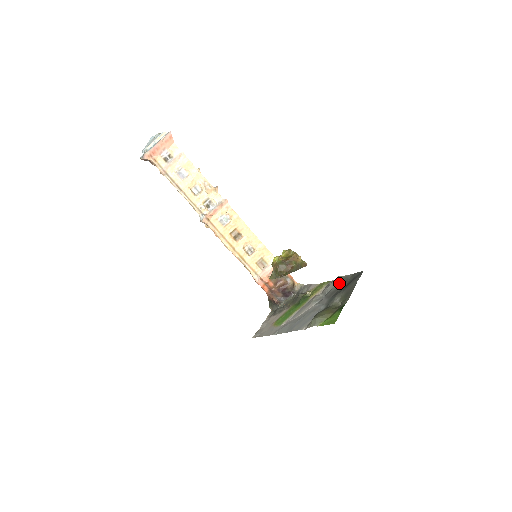
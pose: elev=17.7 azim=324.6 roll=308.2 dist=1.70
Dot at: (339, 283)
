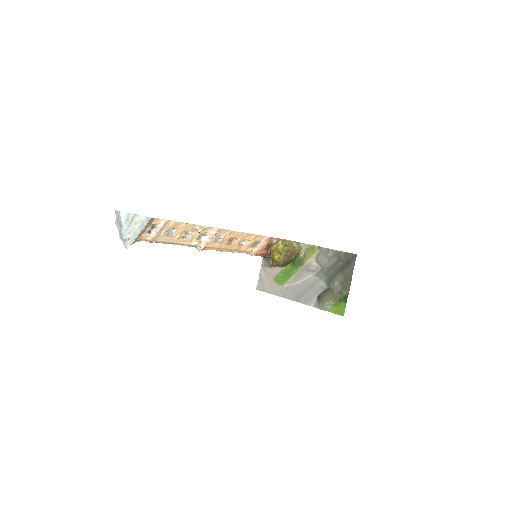
Dot at: (333, 259)
